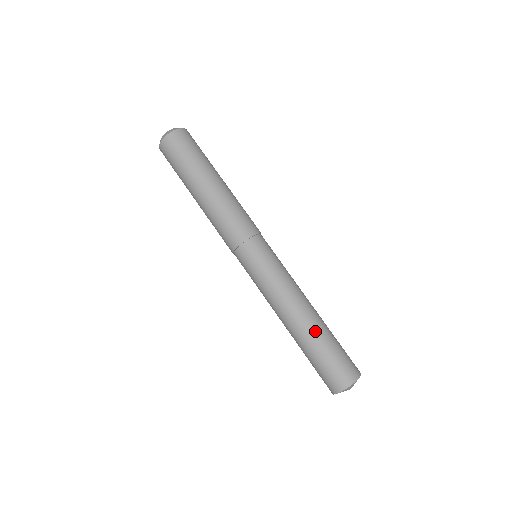
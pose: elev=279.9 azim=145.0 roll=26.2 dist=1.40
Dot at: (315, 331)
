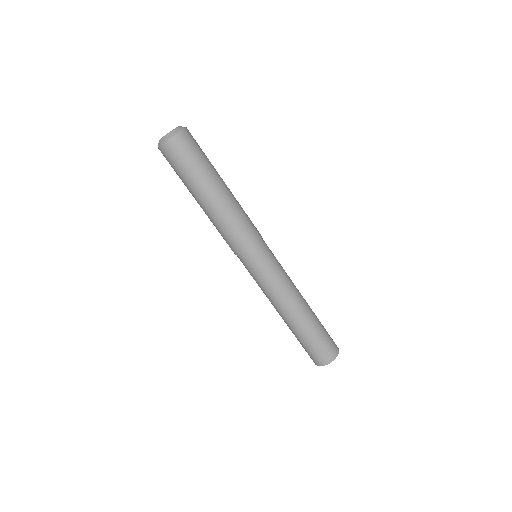
Dot at: (305, 324)
